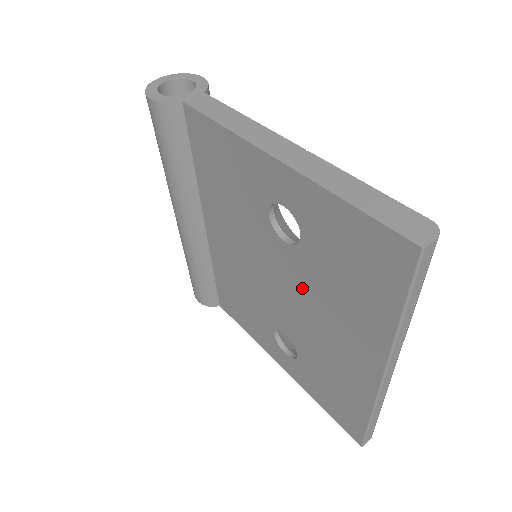
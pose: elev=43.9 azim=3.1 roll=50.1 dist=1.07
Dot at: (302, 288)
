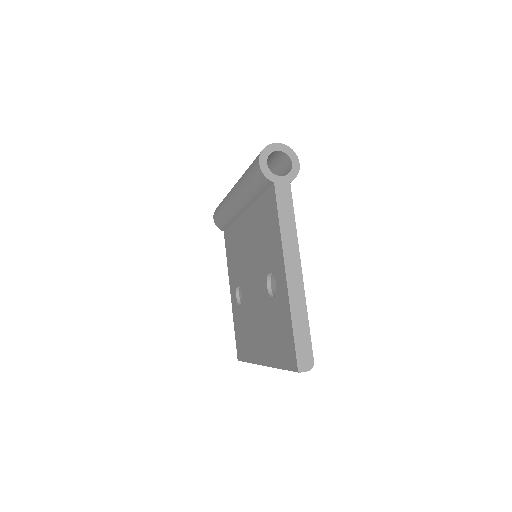
Dot at: (260, 304)
